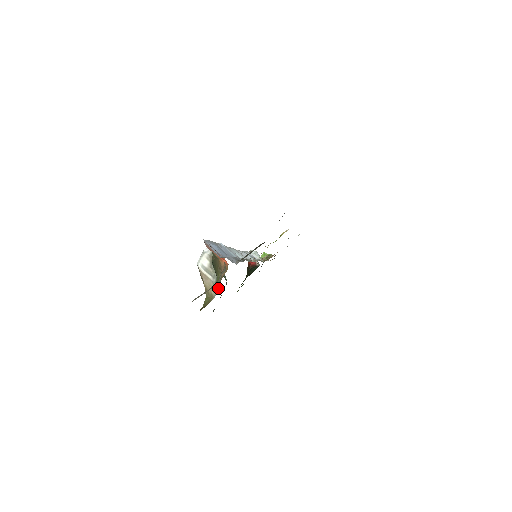
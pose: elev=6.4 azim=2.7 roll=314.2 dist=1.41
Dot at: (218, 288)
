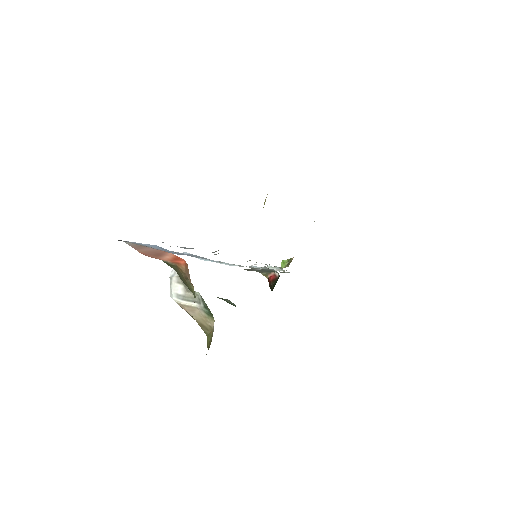
Dot at: (210, 312)
